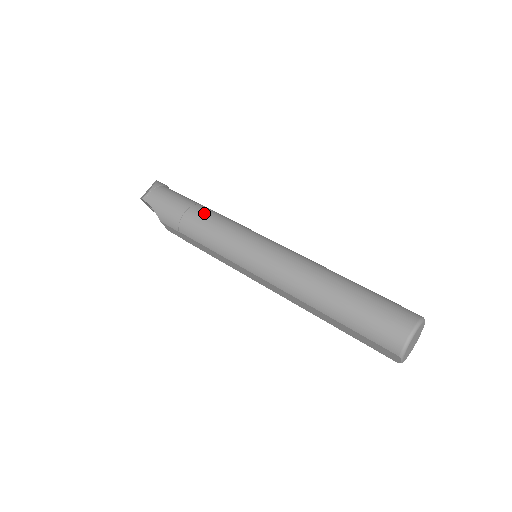
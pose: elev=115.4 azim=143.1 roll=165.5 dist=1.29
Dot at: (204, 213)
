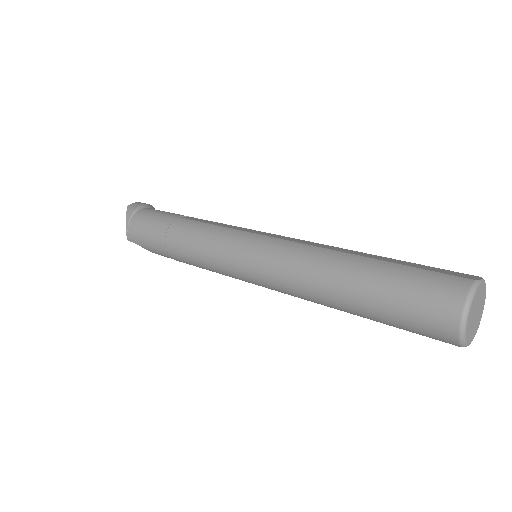
Dot at: (180, 236)
